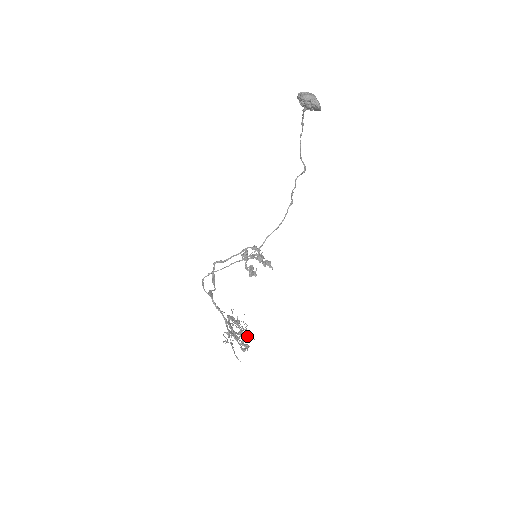
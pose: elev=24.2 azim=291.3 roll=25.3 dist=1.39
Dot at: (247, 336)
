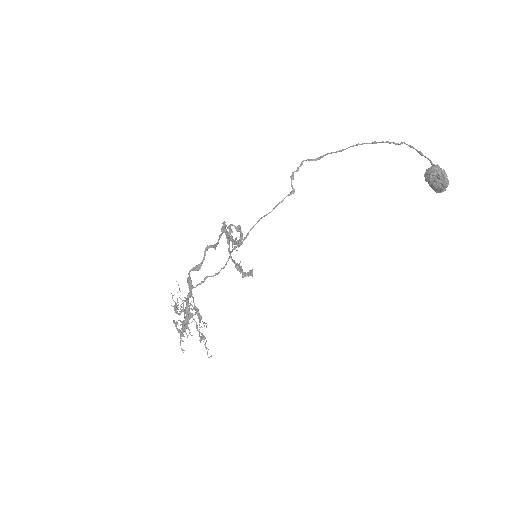
Dot at: (185, 316)
